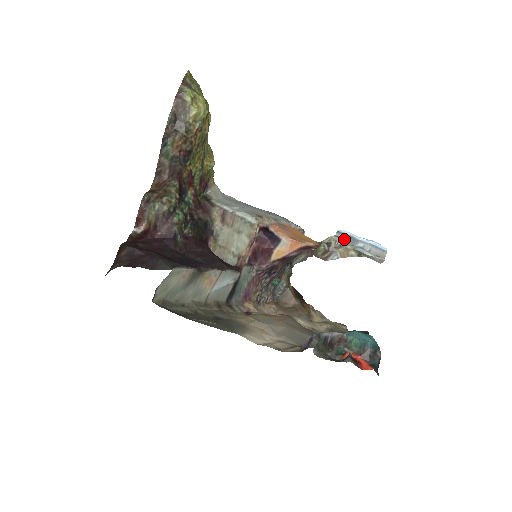
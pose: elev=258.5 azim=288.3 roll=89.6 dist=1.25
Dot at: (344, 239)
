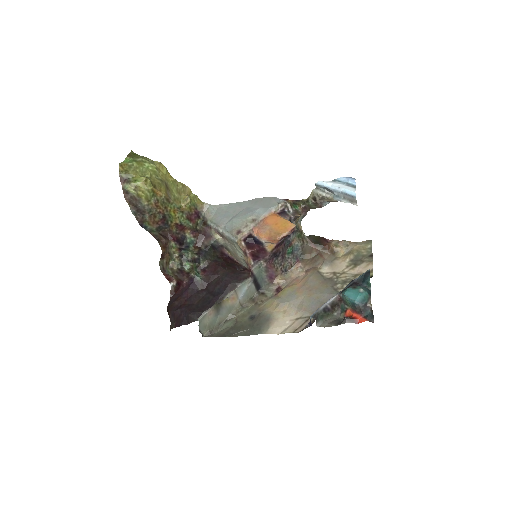
Dot at: (323, 189)
